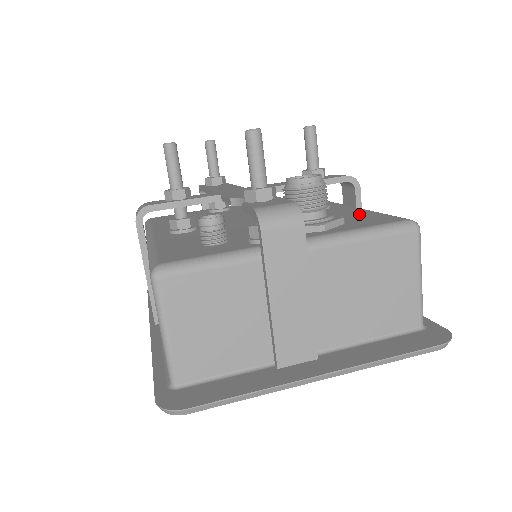
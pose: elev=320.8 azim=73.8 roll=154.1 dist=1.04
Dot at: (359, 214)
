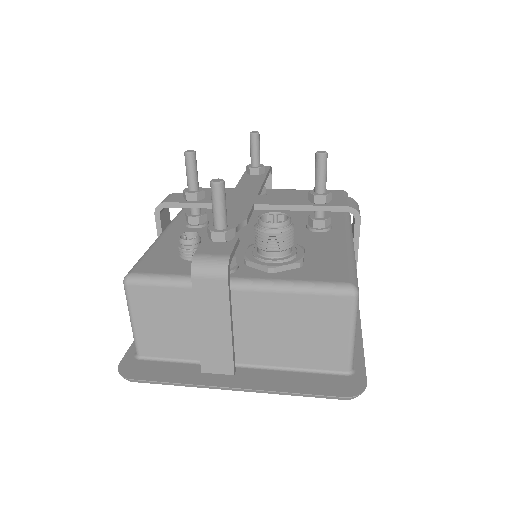
Dot at: (331, 254)
